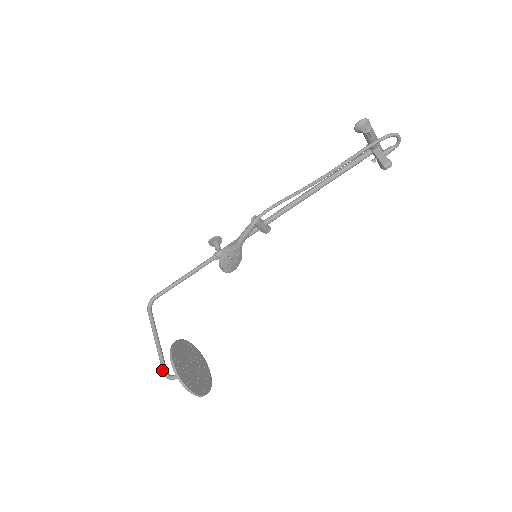
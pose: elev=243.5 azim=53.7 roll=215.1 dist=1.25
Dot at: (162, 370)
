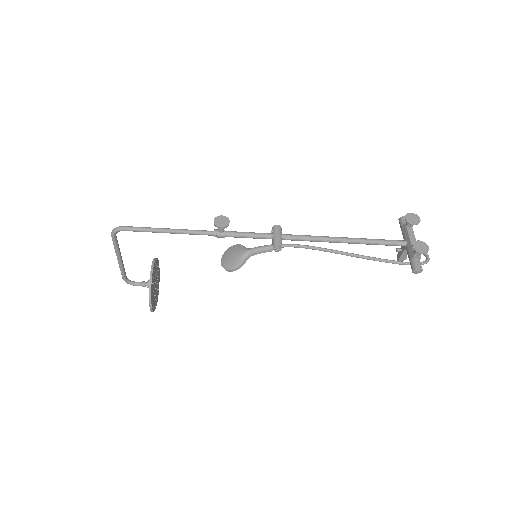
Dot at: (123, 279)
